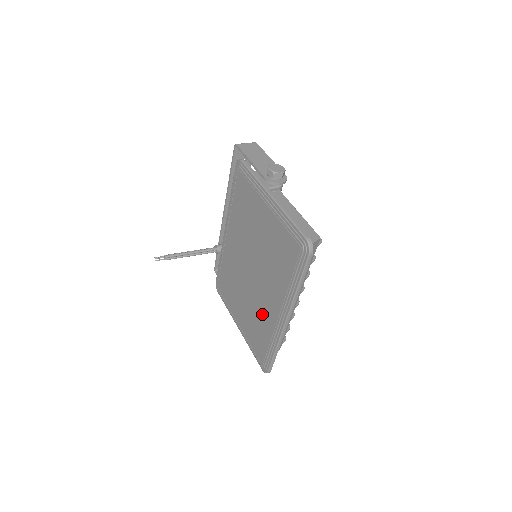
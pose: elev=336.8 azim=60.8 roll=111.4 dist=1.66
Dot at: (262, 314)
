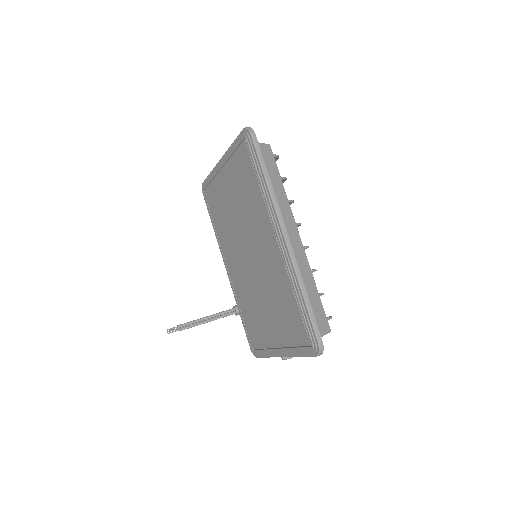
Dot at: (274, 277)
